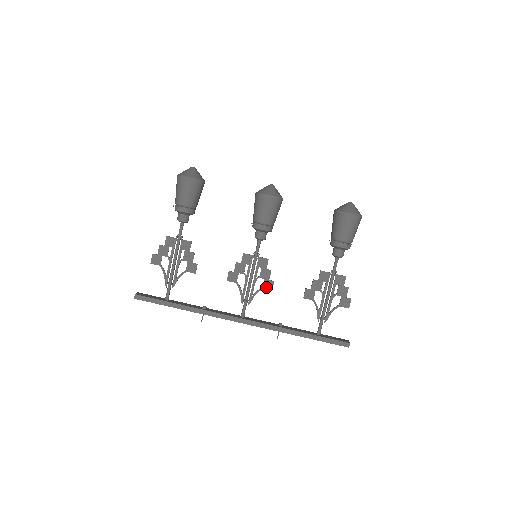
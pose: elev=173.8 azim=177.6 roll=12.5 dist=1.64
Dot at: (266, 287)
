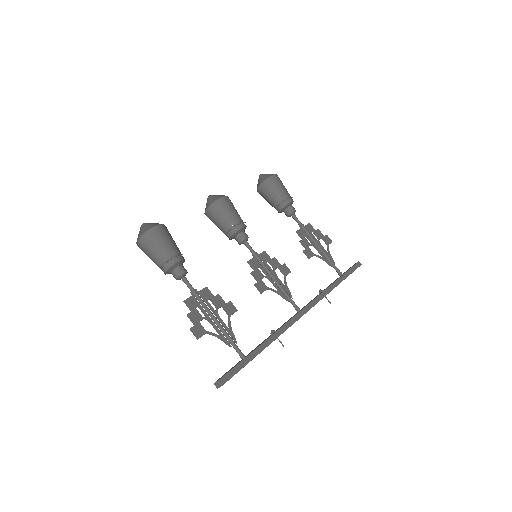
Dot at: (285, 273)
